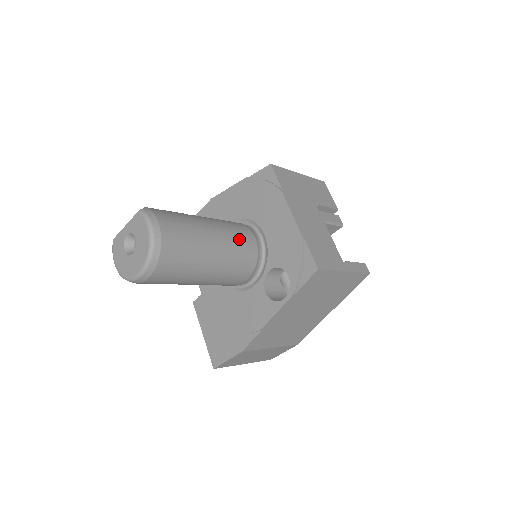
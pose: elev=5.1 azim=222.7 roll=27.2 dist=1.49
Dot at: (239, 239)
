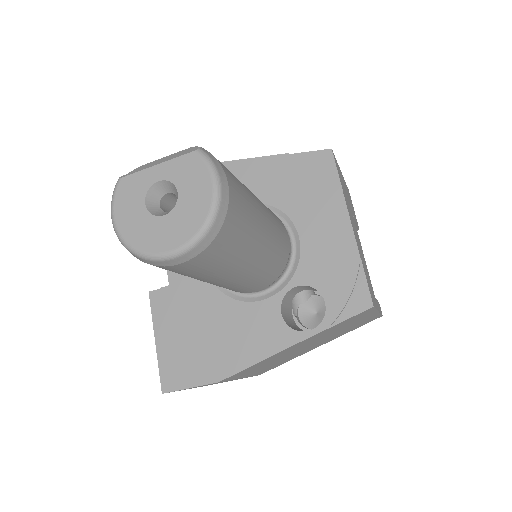
Dot at: (280, 235)
